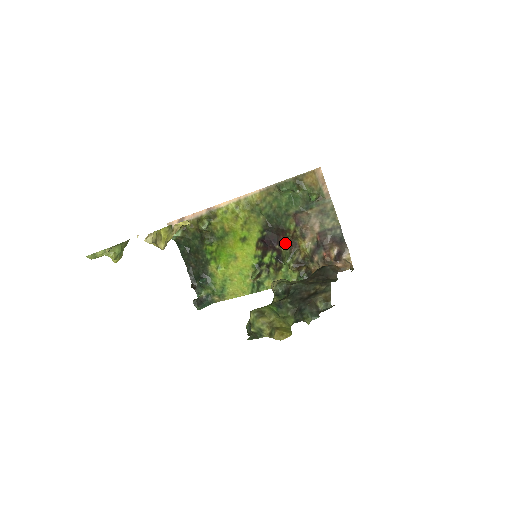
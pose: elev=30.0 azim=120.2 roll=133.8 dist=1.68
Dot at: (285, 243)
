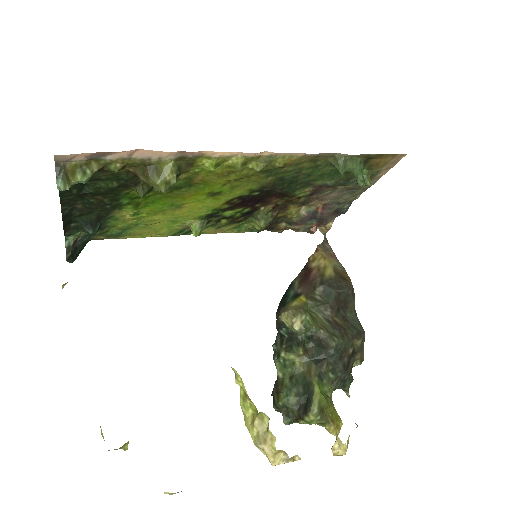
Dot at: (272, 203)
